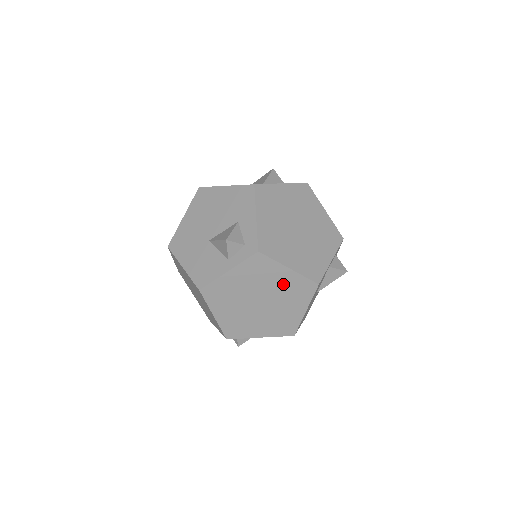
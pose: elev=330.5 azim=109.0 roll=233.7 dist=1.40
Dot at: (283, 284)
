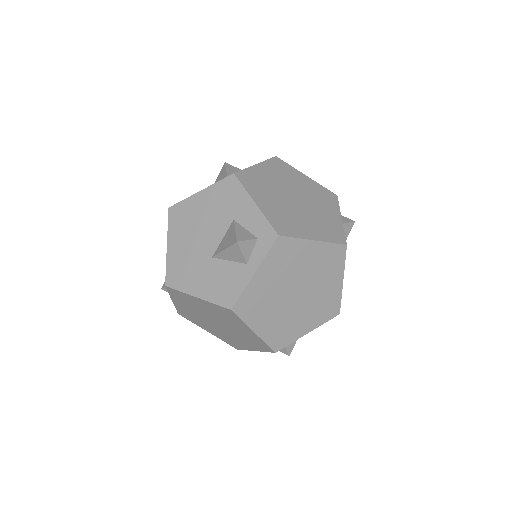
Dot at: occluded
